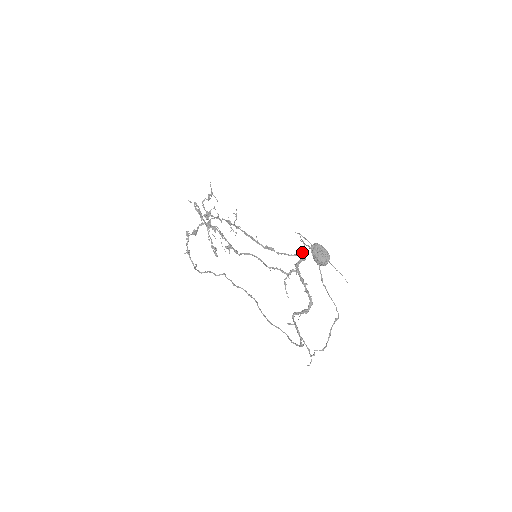
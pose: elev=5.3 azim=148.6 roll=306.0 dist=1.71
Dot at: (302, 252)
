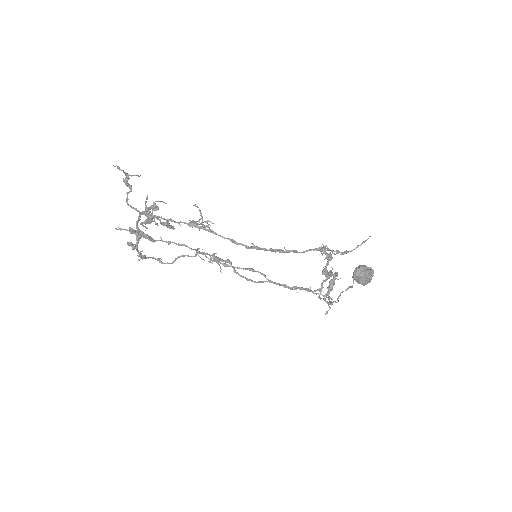
Dot at: (325, 252)
